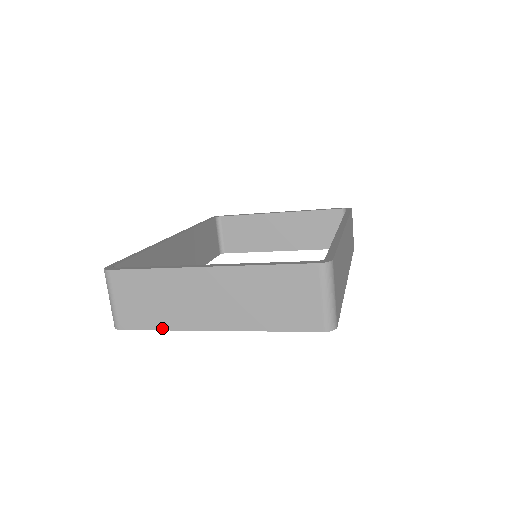
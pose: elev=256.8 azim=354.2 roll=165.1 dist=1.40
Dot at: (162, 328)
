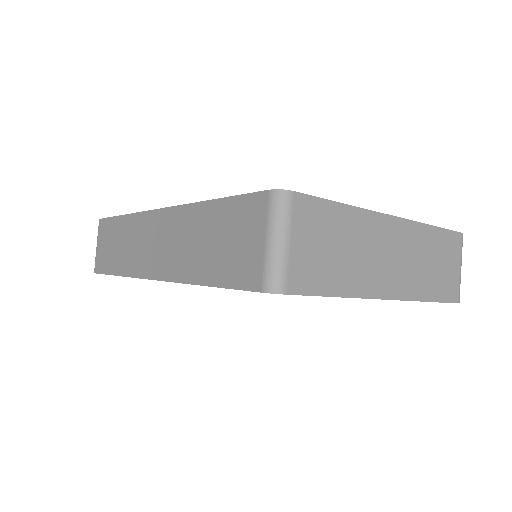
Dot at: (340, 294)
